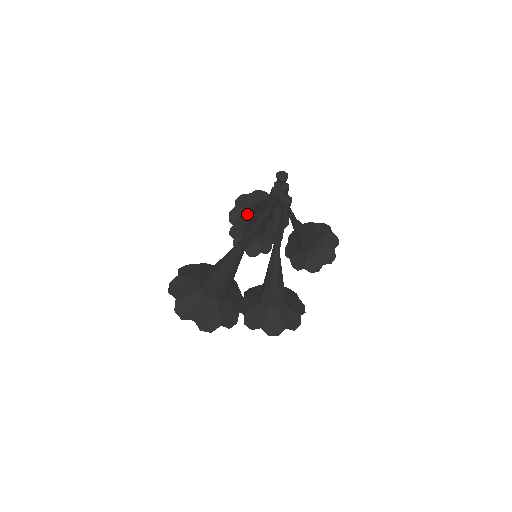
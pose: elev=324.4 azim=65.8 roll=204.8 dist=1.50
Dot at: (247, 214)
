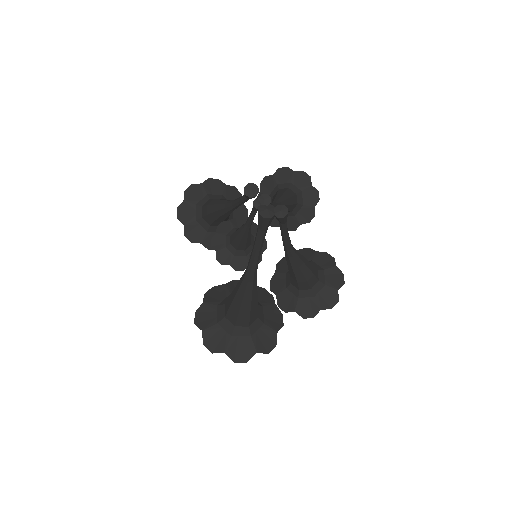
Dot at: (203, 223)
